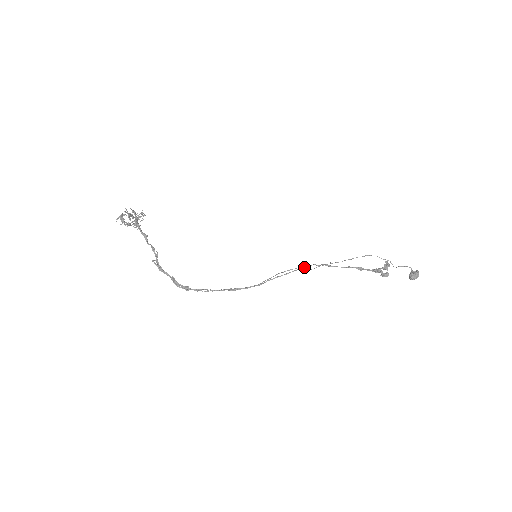
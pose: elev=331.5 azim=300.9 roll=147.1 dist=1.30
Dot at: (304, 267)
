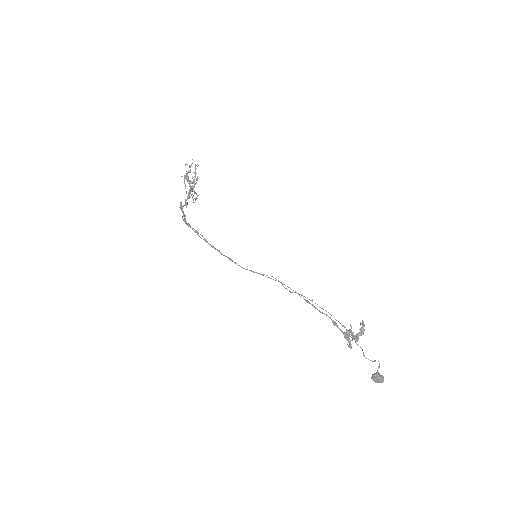
Dot at: occluded
